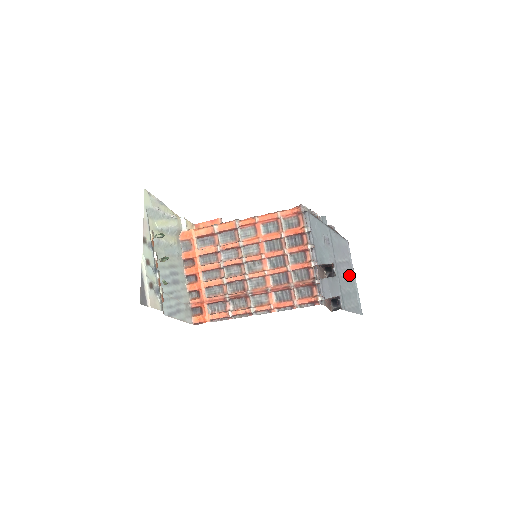
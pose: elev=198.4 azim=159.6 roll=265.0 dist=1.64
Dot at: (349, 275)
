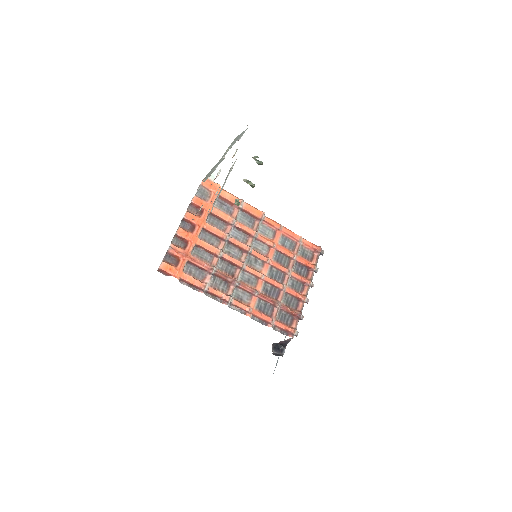
Dot at: occluded
